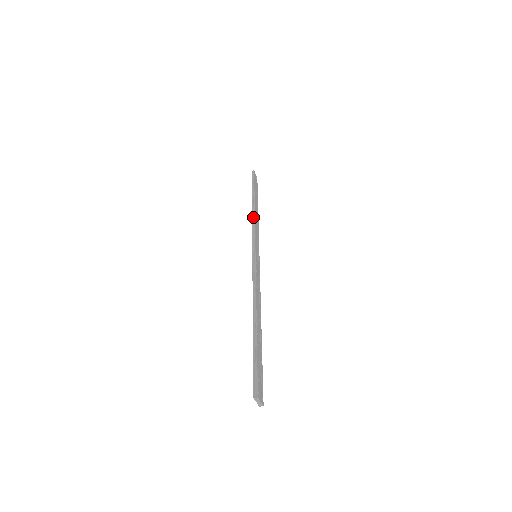
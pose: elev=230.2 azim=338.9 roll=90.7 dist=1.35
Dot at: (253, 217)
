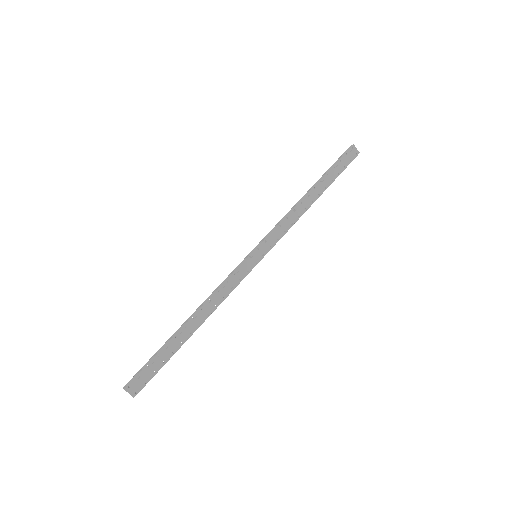
Dot at: (292, 209)
